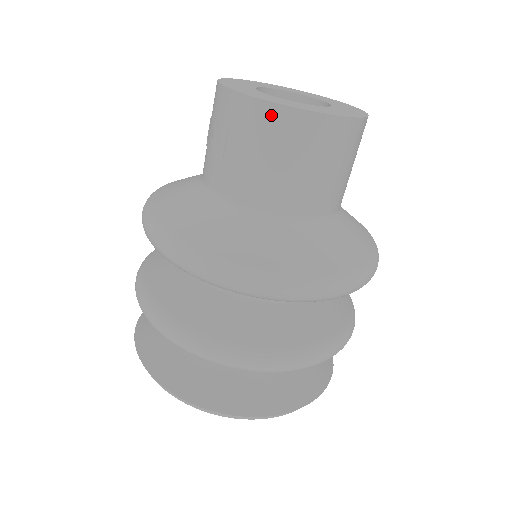
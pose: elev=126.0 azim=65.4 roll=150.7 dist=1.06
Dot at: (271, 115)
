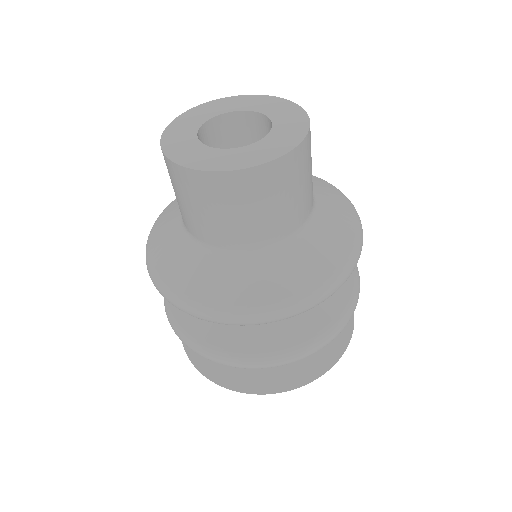
Dot at: occluded
